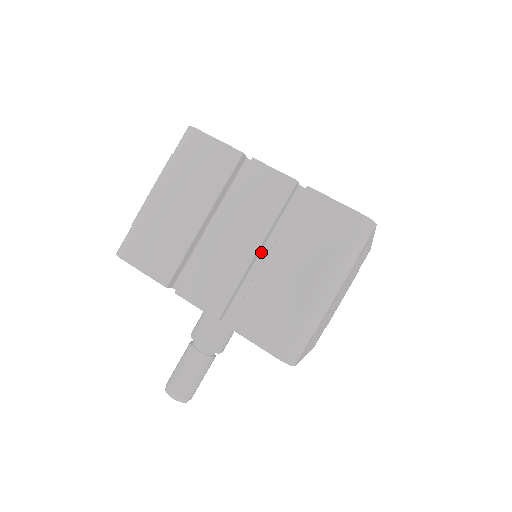
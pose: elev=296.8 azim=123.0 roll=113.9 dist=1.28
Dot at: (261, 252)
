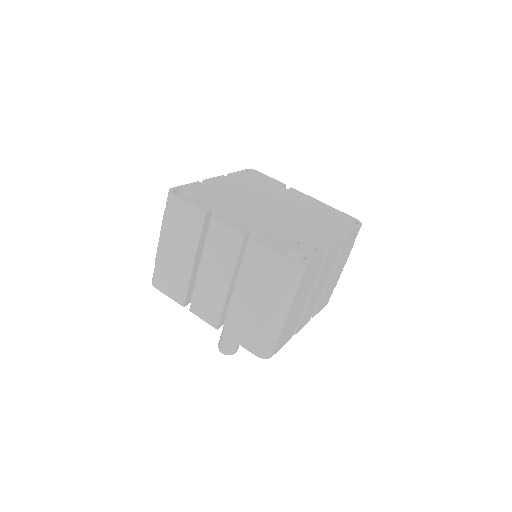
Dot at: (237, 281)
